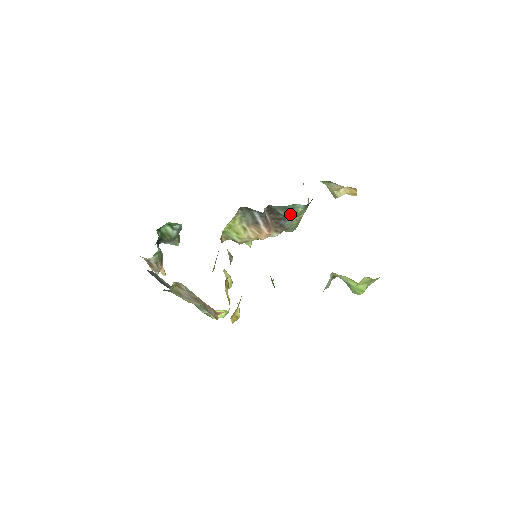
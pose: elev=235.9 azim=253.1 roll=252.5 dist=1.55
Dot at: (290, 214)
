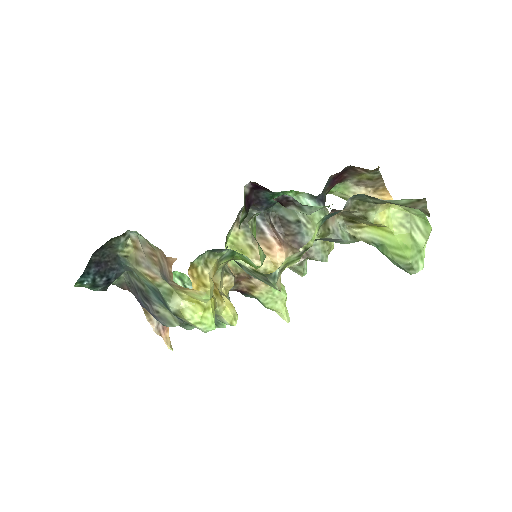
Dot at: (301, 217)
